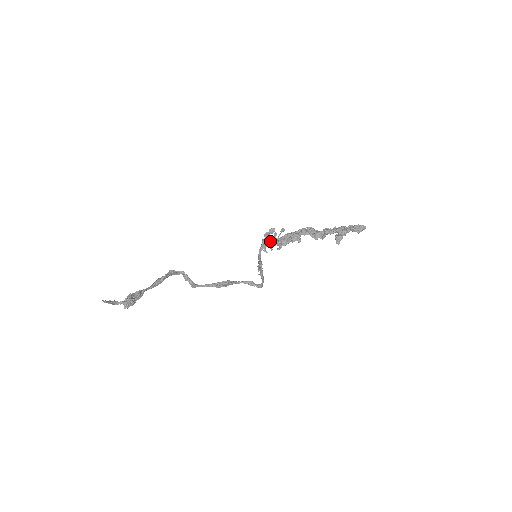
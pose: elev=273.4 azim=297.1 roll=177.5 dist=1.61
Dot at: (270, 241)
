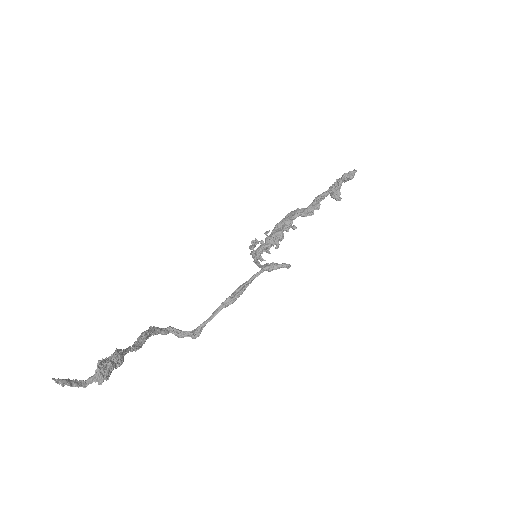
Dot at: (261, 244)
